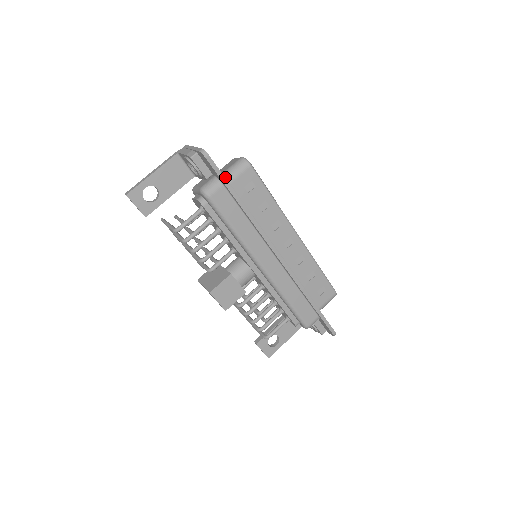
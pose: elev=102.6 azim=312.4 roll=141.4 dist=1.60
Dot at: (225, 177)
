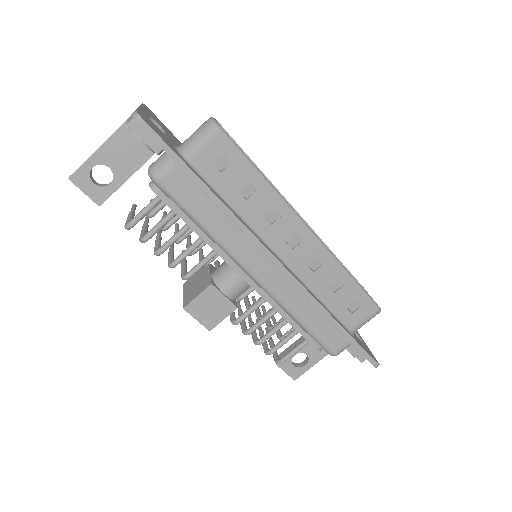
Dot at: (182, 150)
